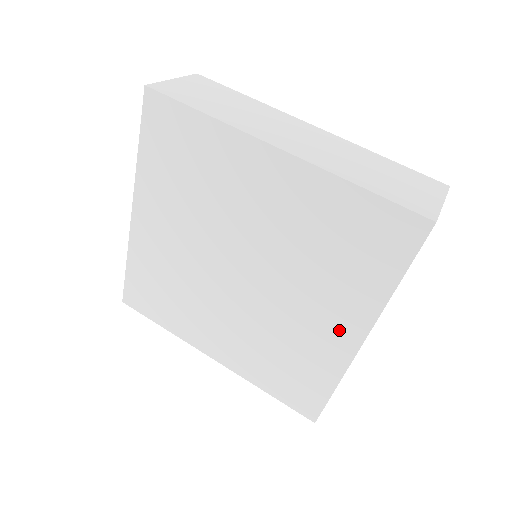
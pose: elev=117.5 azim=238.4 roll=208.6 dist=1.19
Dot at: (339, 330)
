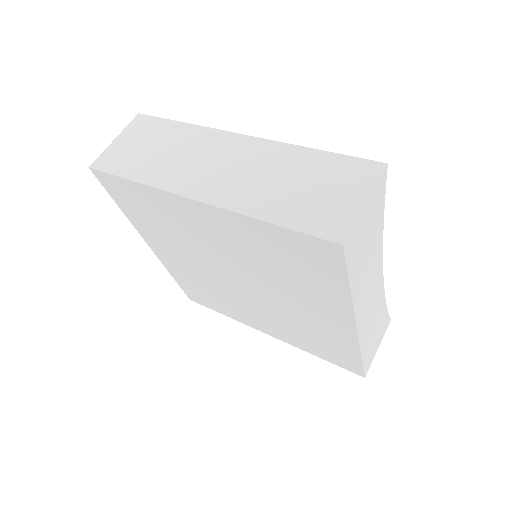
Dot at: (333, 320)
